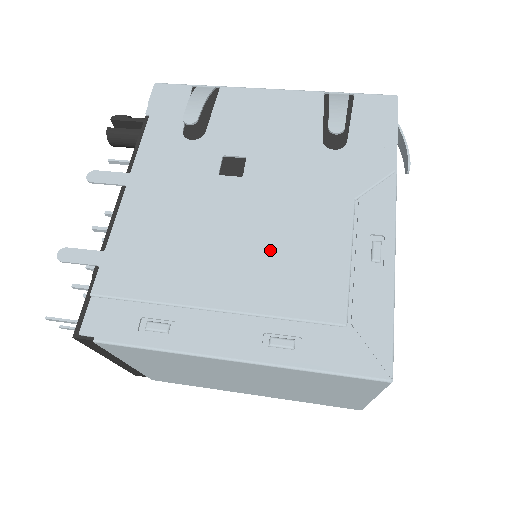
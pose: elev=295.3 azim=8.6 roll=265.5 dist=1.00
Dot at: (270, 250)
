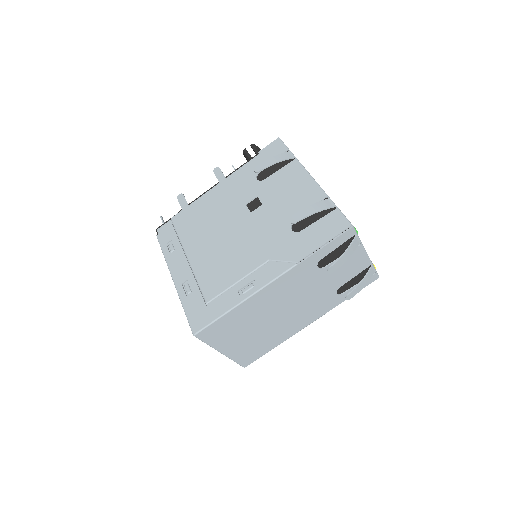
Dot at: (222, 252)
